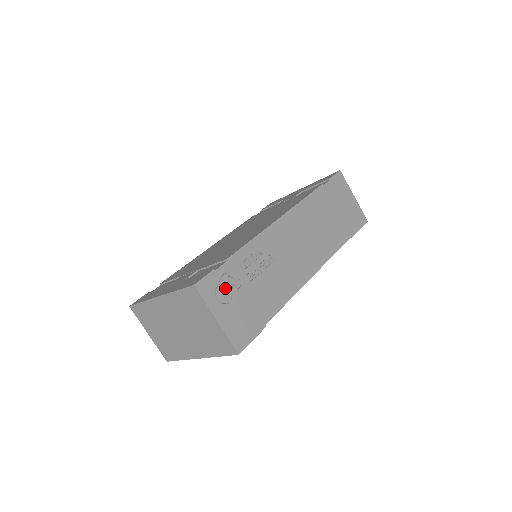
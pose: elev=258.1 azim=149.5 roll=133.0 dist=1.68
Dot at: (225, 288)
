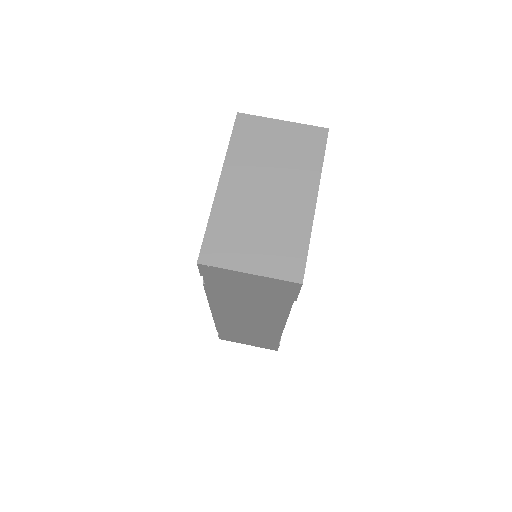
Dot at: occluded
